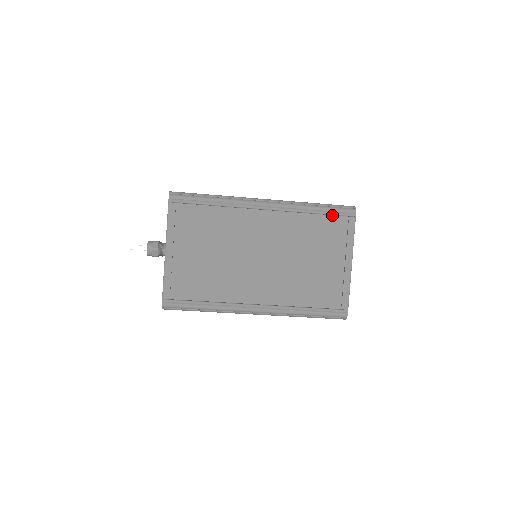
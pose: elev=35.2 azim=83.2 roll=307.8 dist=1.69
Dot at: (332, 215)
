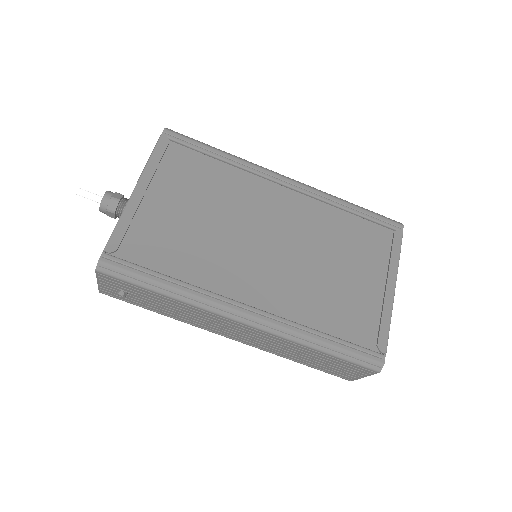
Dot at: (372, 222)
